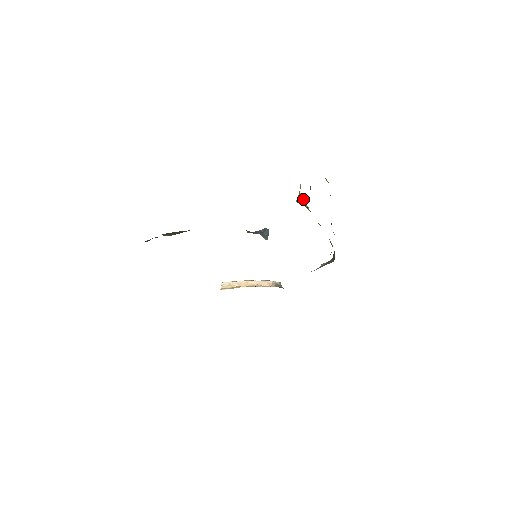
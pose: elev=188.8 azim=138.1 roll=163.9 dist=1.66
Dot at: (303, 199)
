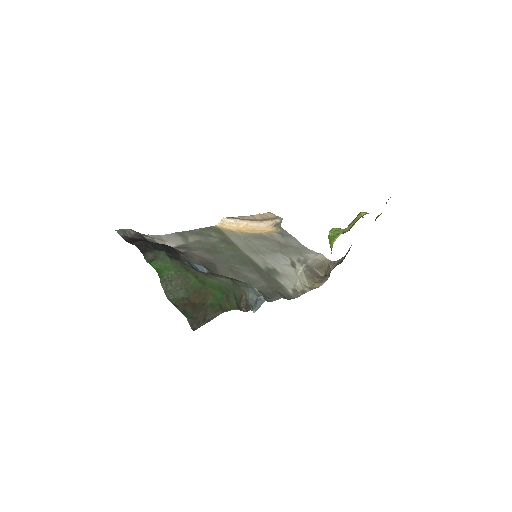
Dot at: (332, 247)
